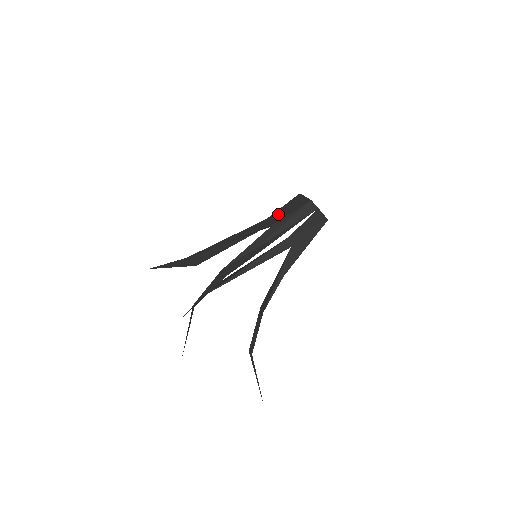
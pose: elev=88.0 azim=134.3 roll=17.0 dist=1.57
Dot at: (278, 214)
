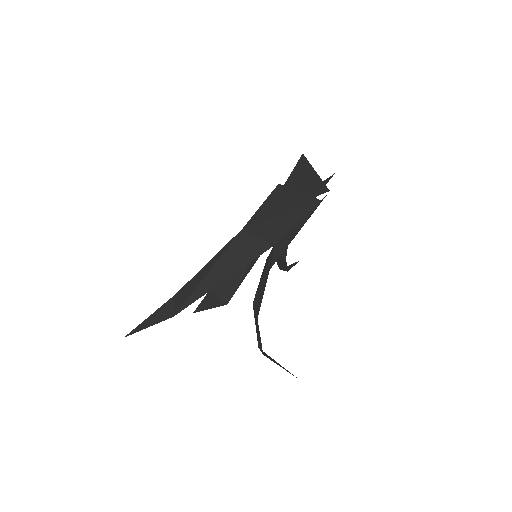
Dot at: (263, 224)
